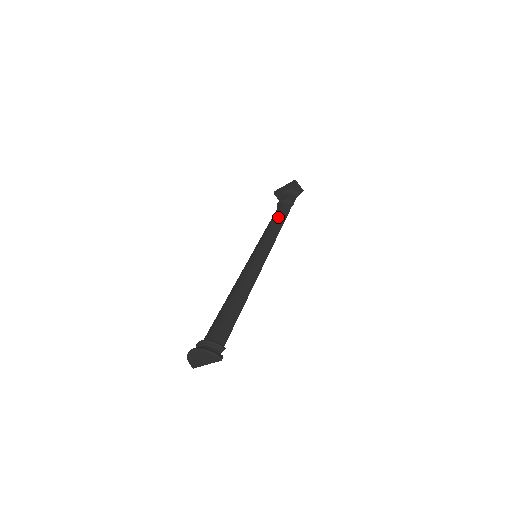
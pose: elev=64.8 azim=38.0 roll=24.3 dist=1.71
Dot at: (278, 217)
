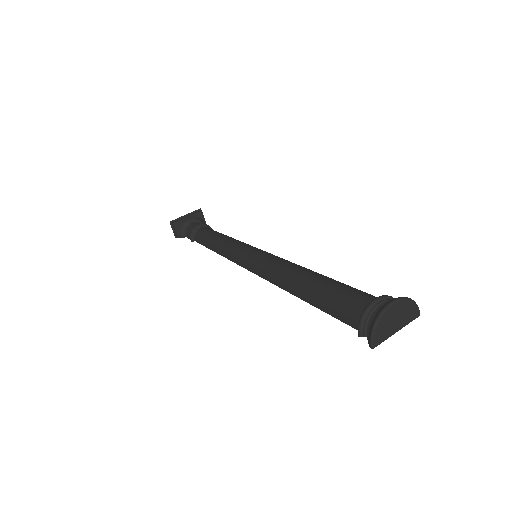
Dot at: occluded
